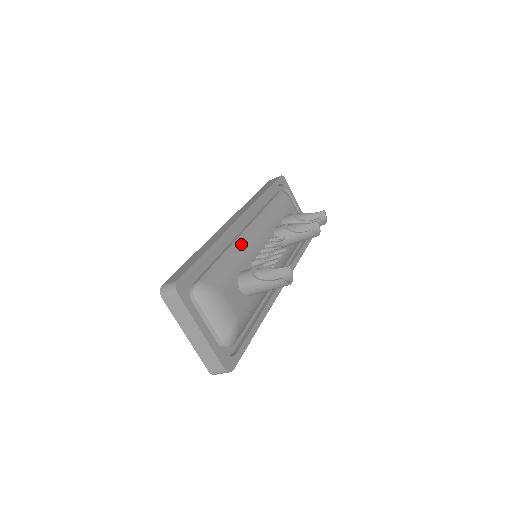
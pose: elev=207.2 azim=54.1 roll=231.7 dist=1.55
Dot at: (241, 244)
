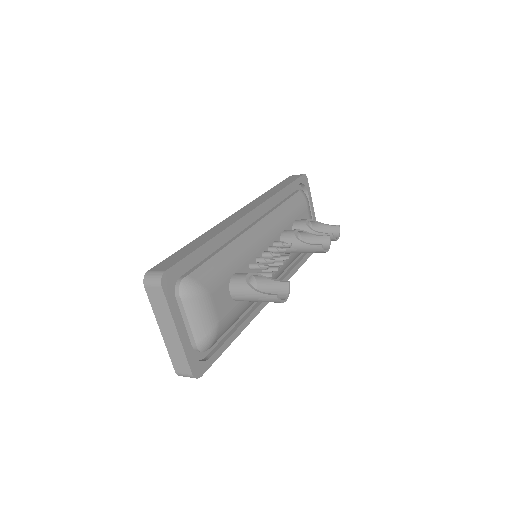
Dot at: (243, 242)
